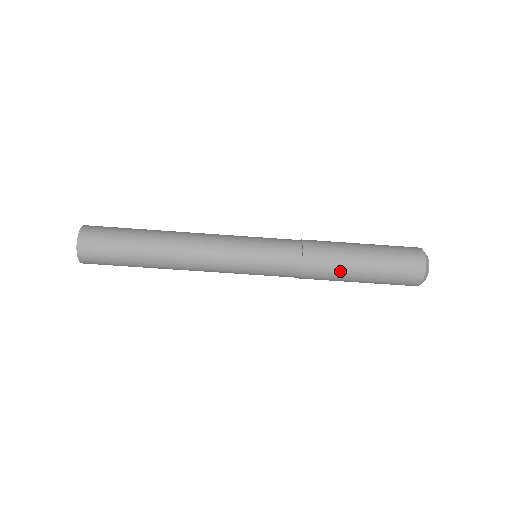
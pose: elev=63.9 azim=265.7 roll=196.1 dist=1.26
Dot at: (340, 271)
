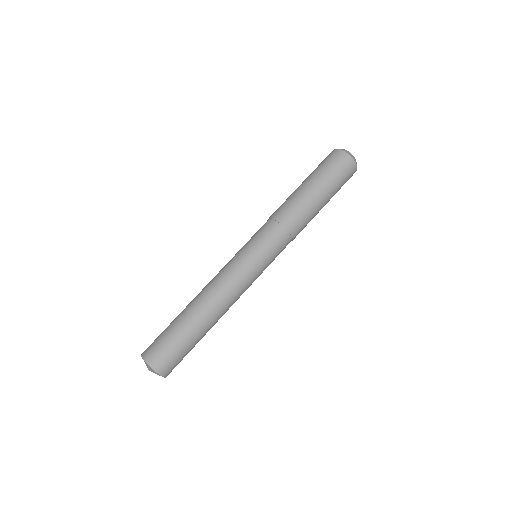
Dot at: (312, 212)
